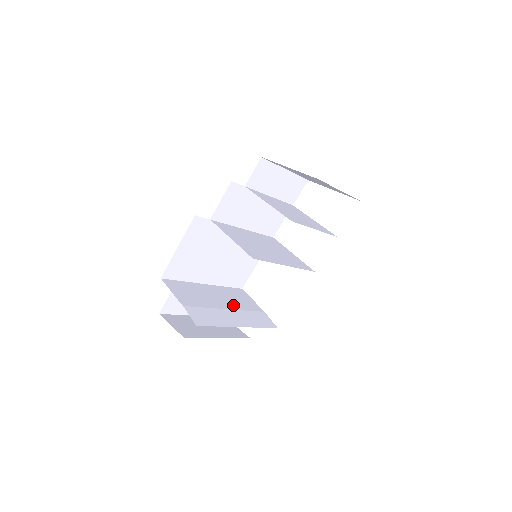
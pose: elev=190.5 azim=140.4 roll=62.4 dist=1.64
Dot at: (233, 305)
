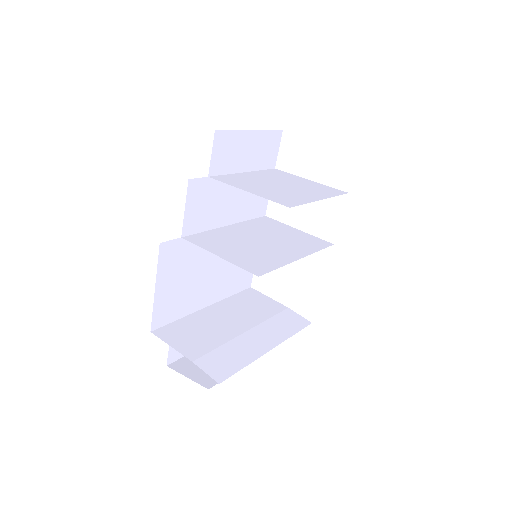
Dot at: (250, 320)
